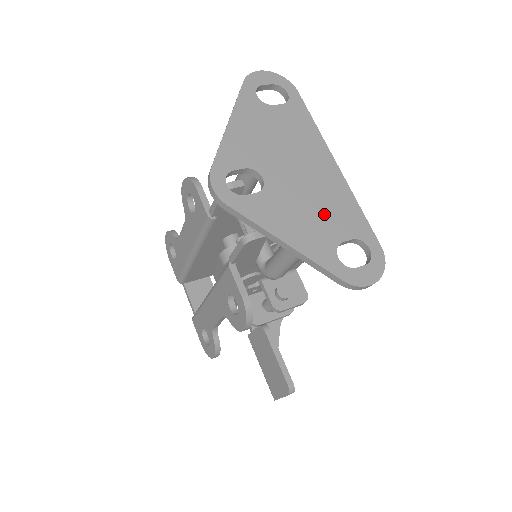
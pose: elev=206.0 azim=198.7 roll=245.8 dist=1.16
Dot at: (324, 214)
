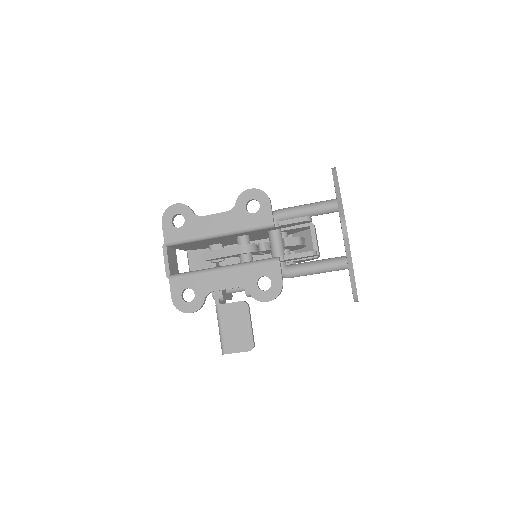
Dot at: occluded
